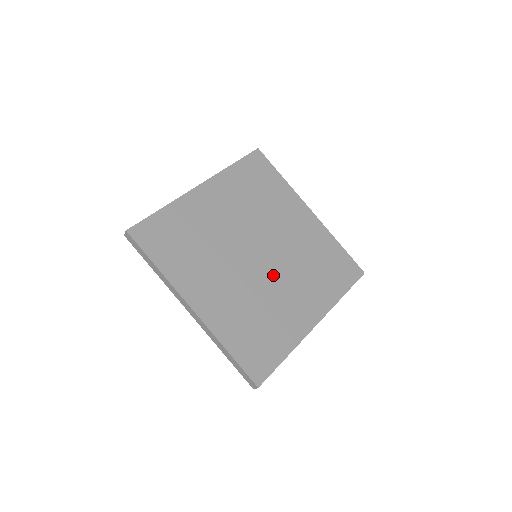
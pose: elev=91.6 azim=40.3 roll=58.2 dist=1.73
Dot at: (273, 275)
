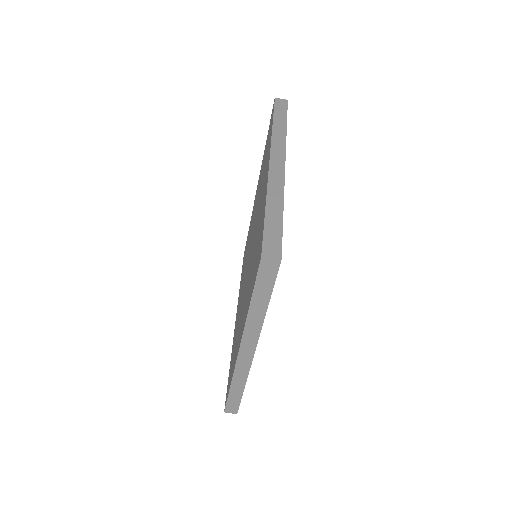
Dot at: occluded
